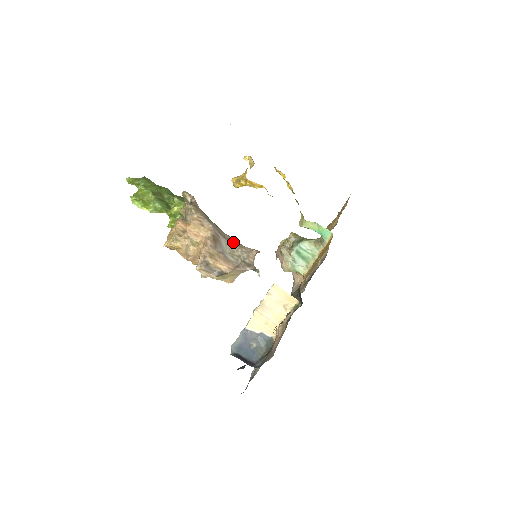
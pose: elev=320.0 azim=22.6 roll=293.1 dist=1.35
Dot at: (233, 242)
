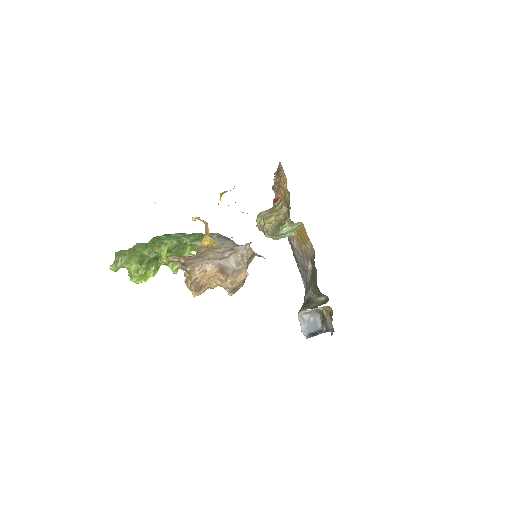
Dot at: (230, 255)
